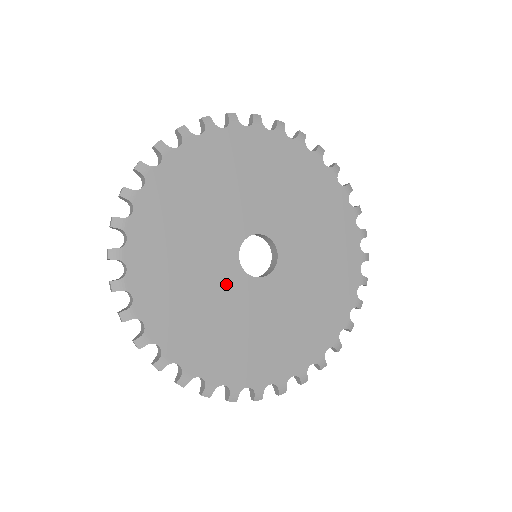
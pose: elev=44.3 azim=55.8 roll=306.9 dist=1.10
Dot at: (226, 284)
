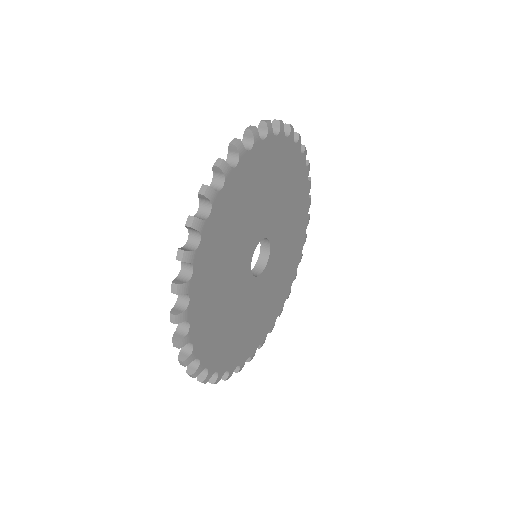
Dot at: (240, 283)
